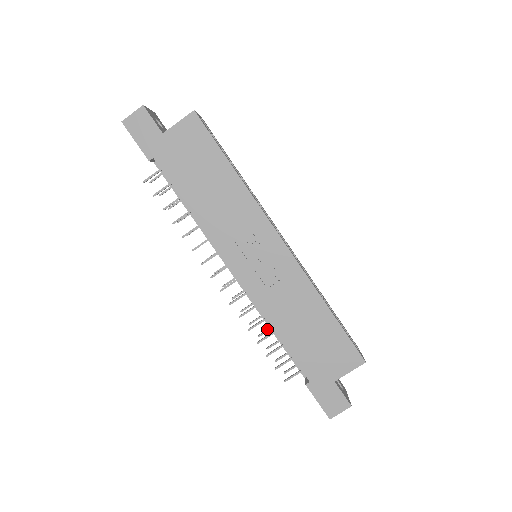
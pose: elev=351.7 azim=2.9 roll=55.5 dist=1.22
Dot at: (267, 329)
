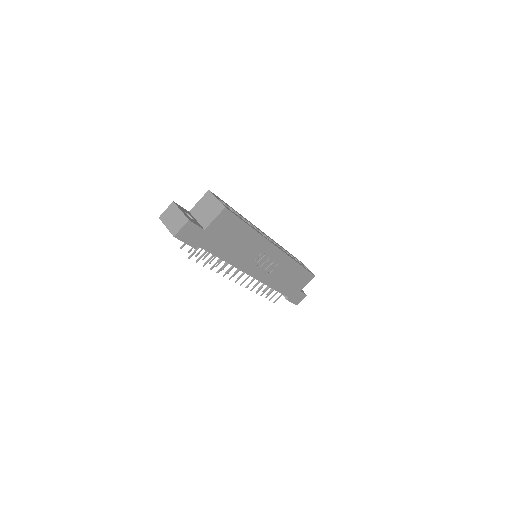
Dot at: occluded
